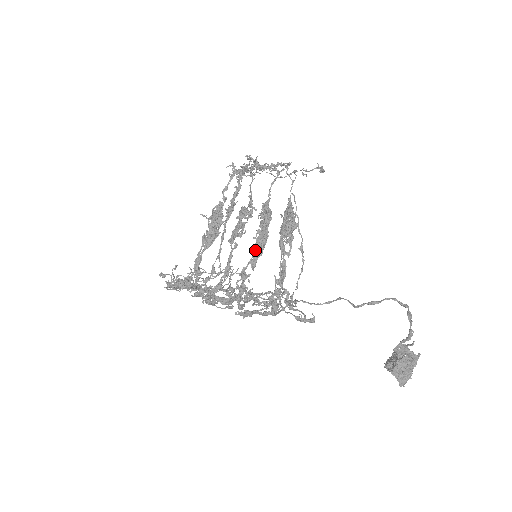
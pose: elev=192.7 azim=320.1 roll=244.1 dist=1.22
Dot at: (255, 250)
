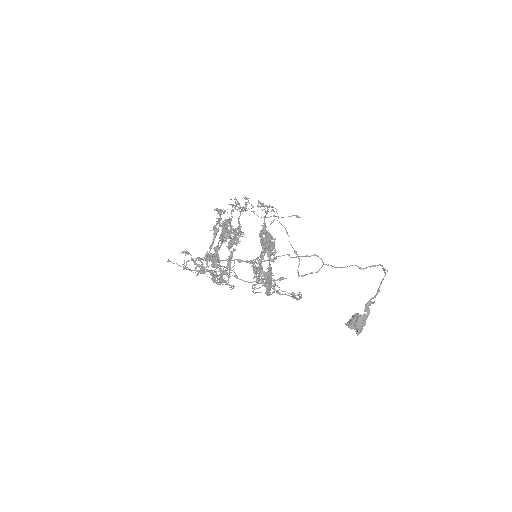
Dot at: (264, 249)
